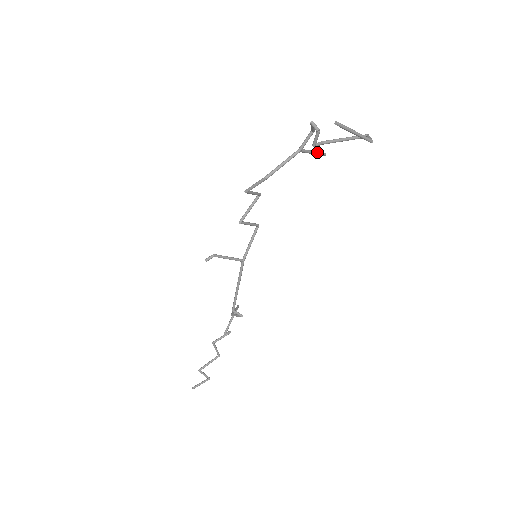
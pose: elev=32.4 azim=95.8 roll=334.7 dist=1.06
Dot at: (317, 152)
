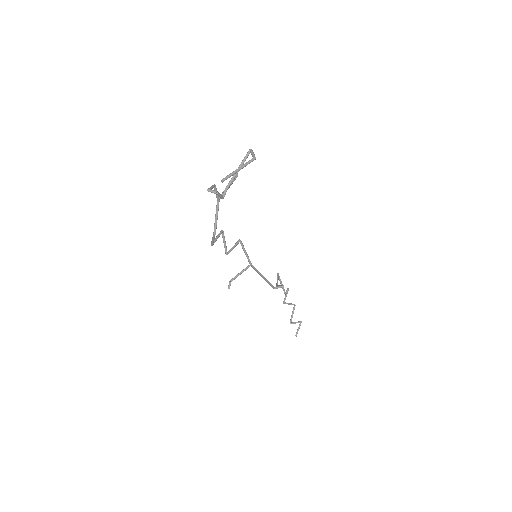
Dot at: (231, 183)
